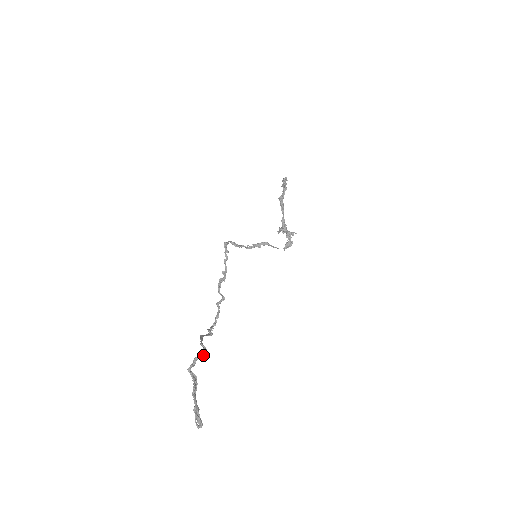
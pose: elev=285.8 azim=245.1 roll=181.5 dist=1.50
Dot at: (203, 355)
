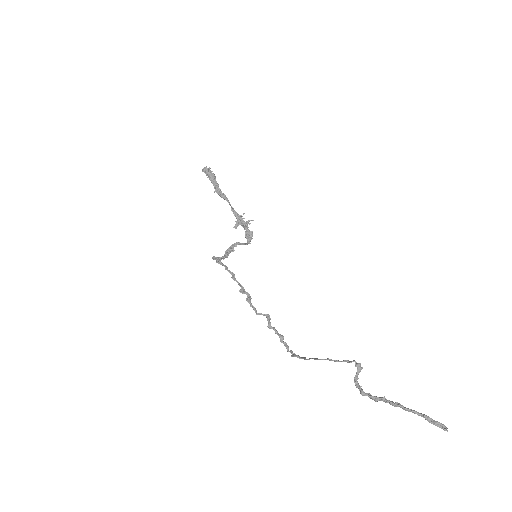
Dot at: (362, 367)
